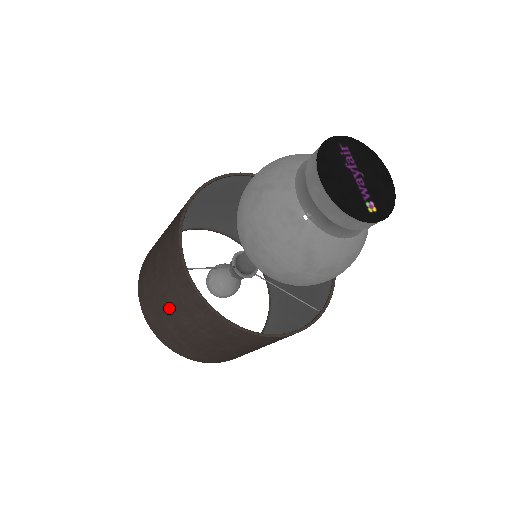
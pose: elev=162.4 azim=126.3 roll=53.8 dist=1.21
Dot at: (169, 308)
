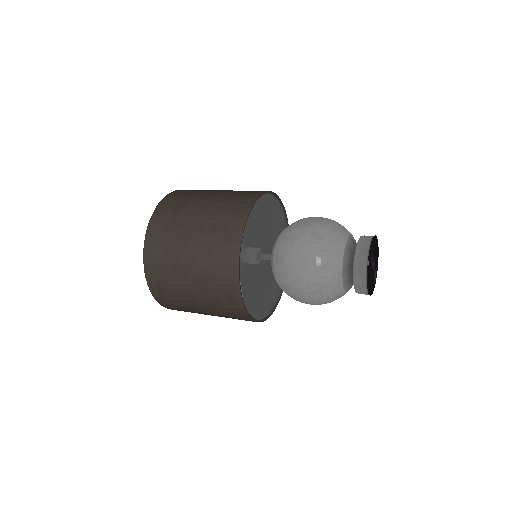
Dot at: occluded
